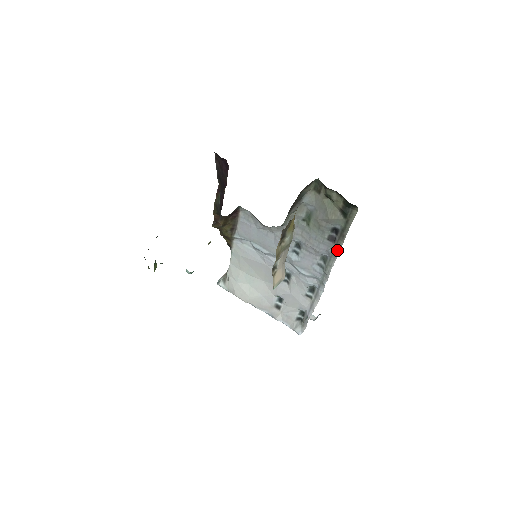
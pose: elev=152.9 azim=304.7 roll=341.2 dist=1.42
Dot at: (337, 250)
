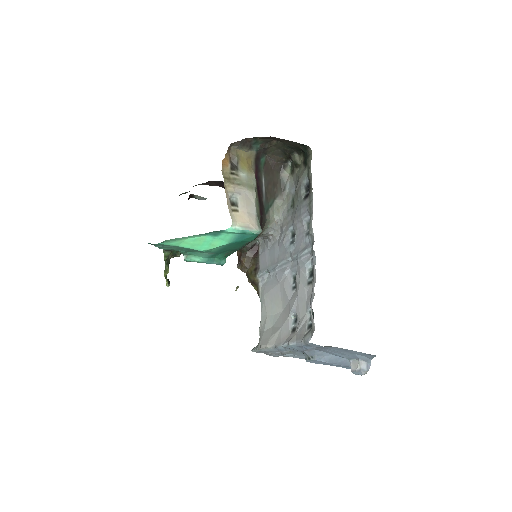
Dot at: (311, 201)
